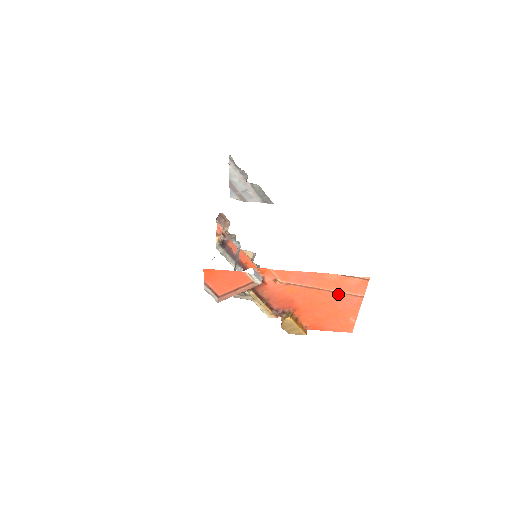
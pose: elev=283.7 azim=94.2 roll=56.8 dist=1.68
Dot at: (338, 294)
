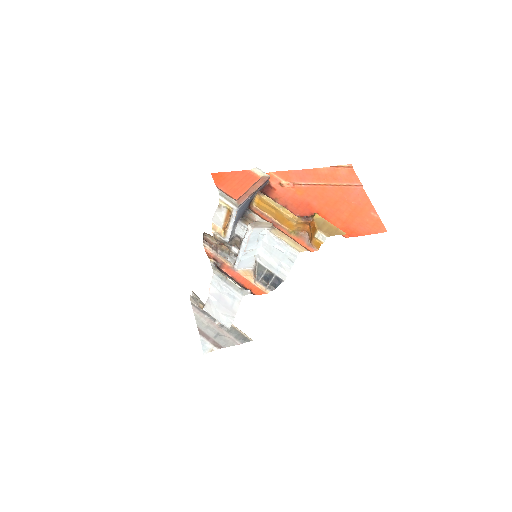
Dot at: (341, 189)
